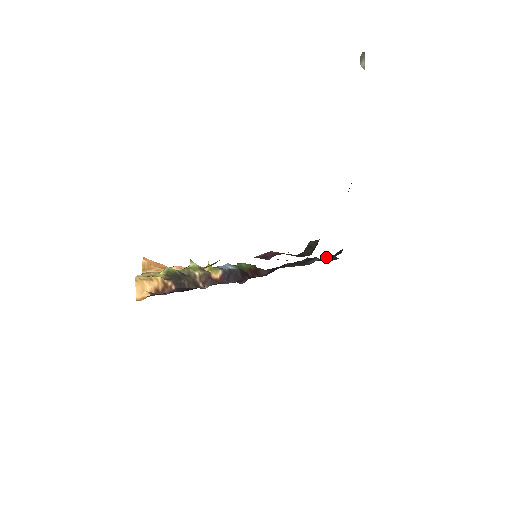
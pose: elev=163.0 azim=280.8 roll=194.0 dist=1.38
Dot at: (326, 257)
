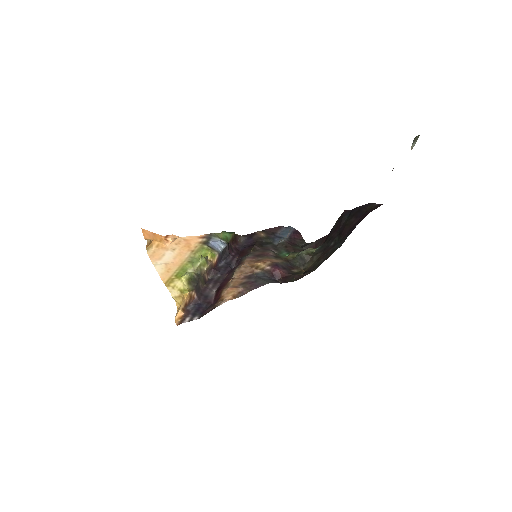
Dot at: (295, 236)
